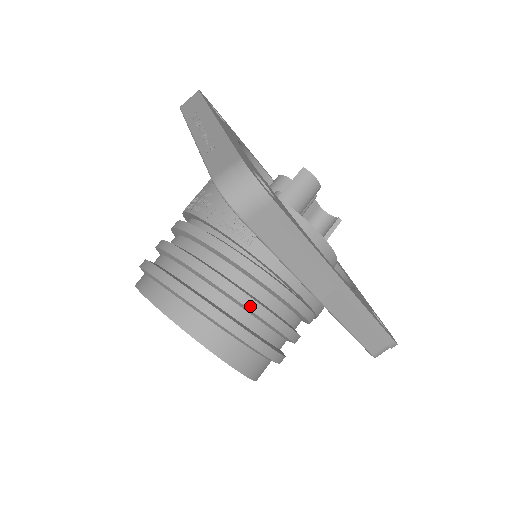
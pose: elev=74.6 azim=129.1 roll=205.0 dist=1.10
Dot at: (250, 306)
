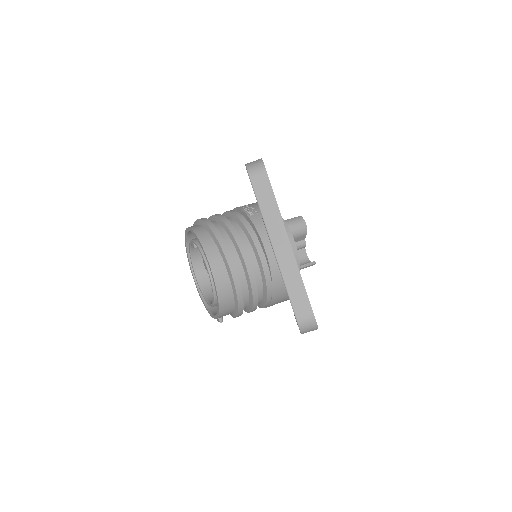
Dot at: (236, 238)
